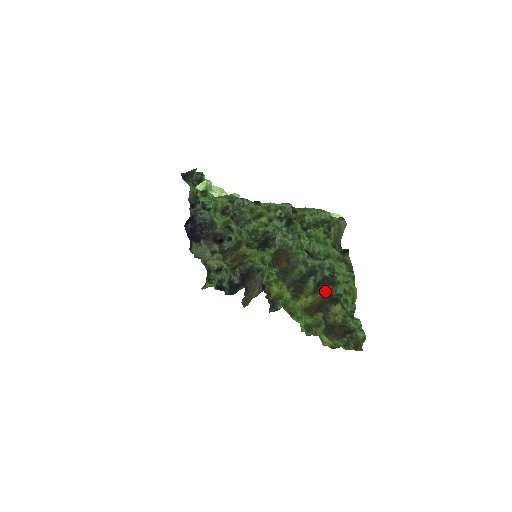
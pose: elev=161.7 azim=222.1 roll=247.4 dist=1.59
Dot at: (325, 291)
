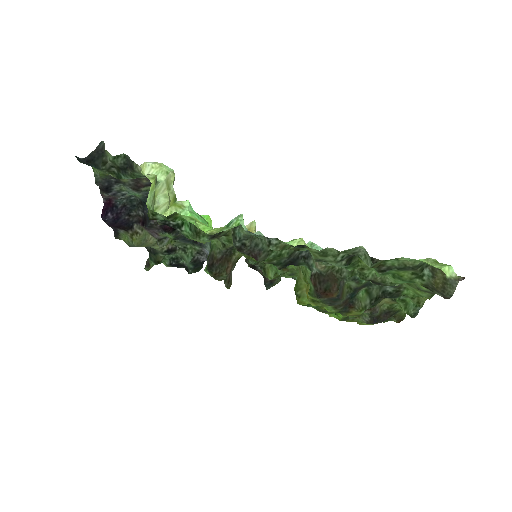
Dot at: (381, 300)
